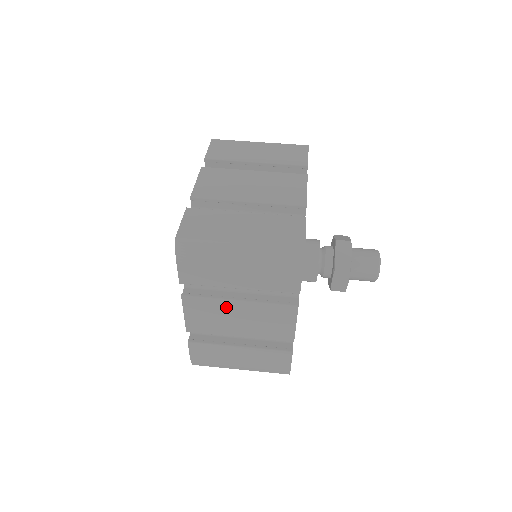
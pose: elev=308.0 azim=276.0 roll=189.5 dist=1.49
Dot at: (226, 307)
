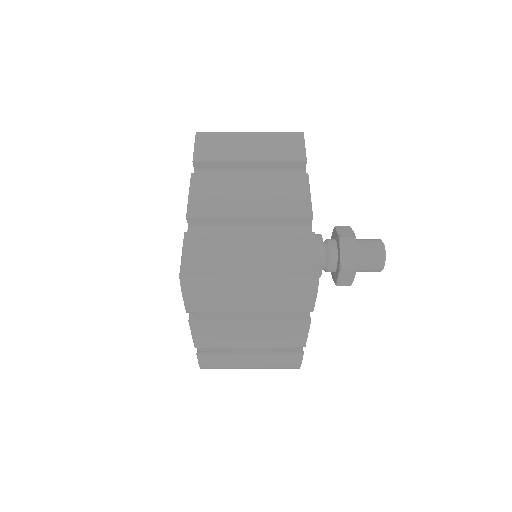
Dot at: (236, 327)
